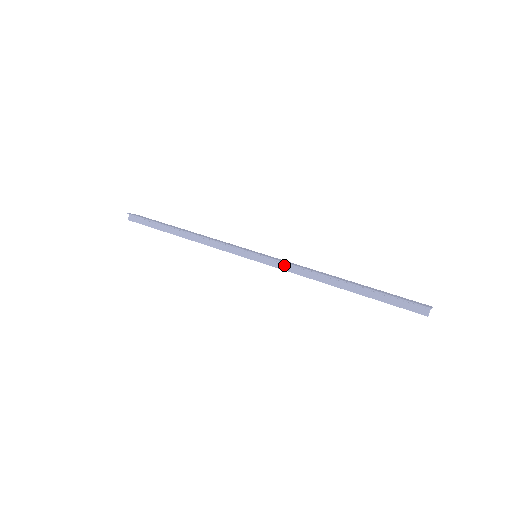
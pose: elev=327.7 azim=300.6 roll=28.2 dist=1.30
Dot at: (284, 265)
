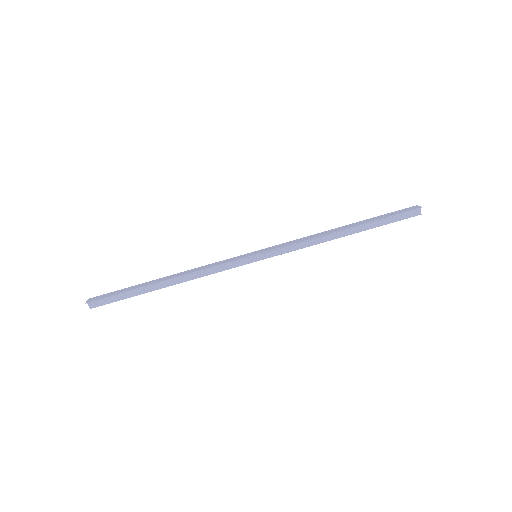
Dot at: (289, 247)
